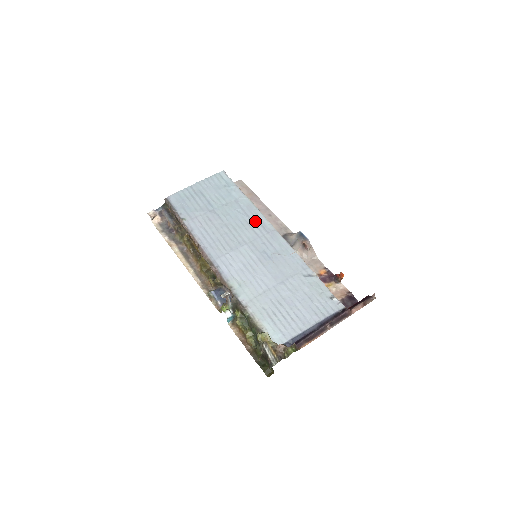
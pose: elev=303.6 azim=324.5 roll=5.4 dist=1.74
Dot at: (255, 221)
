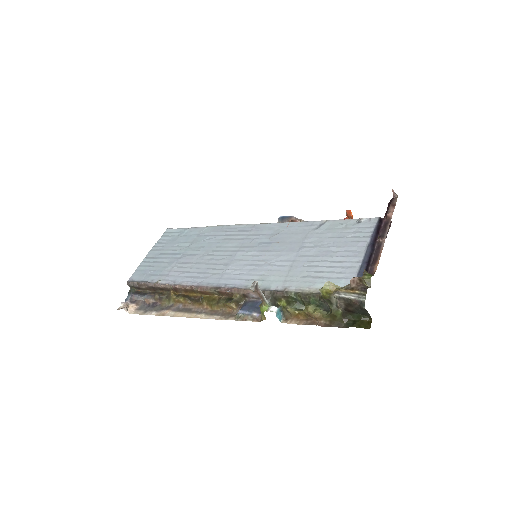
Dot at: (230, 233)
